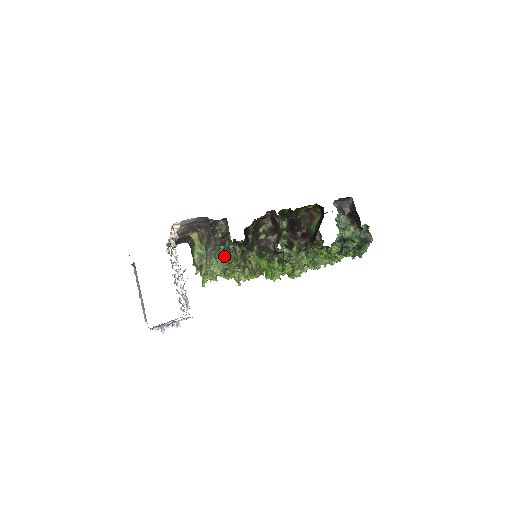
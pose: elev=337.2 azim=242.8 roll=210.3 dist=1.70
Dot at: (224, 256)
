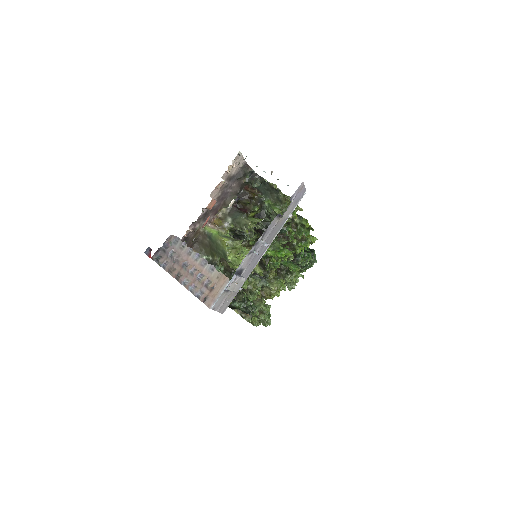
Dot at: (257, 218)
